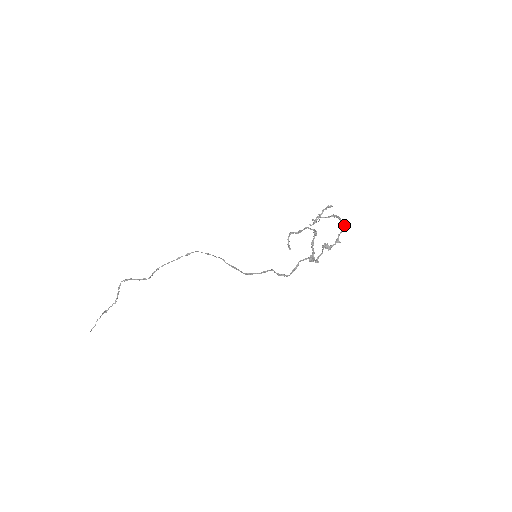
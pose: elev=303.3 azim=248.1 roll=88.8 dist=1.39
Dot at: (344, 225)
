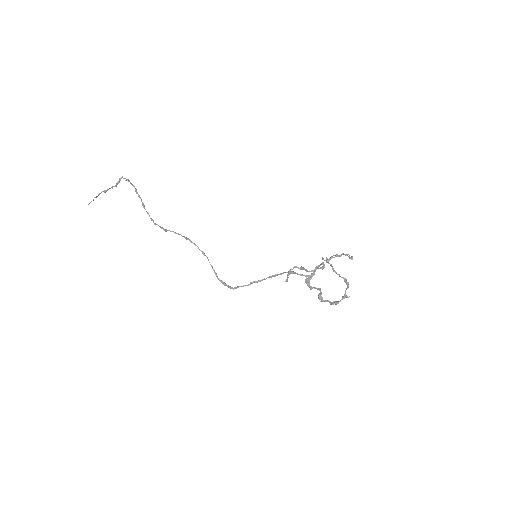
Dot at: (347, 296)
